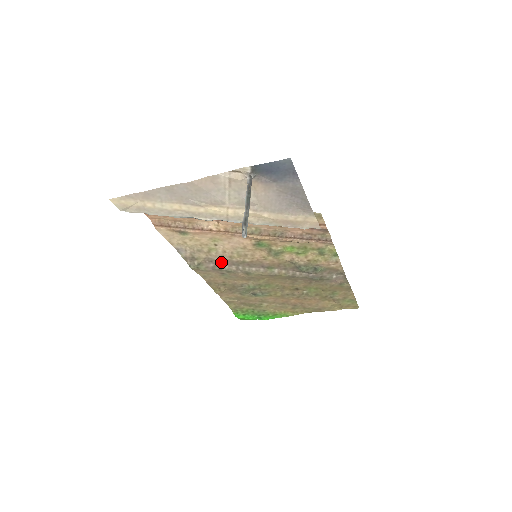
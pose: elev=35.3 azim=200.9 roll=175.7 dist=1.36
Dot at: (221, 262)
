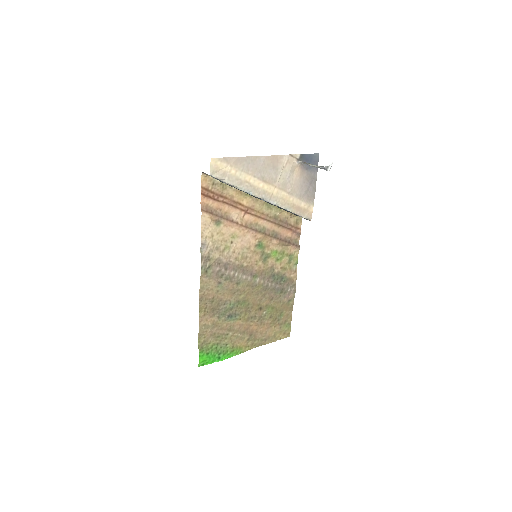
Dot at: (226, 266)
